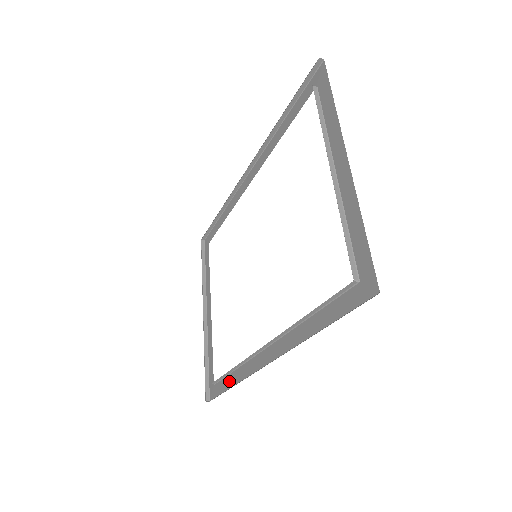
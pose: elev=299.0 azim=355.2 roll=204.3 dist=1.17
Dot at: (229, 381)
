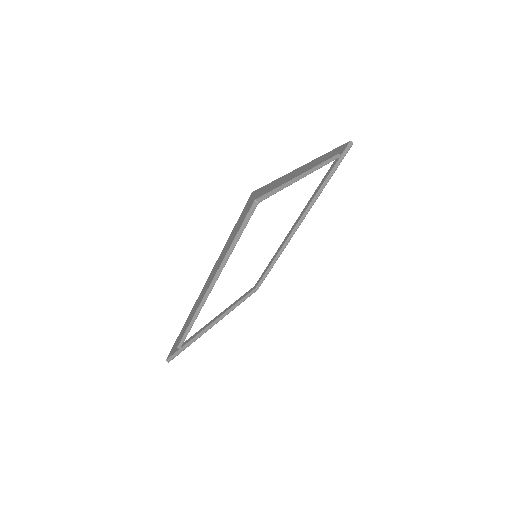
Dot at: occluded
